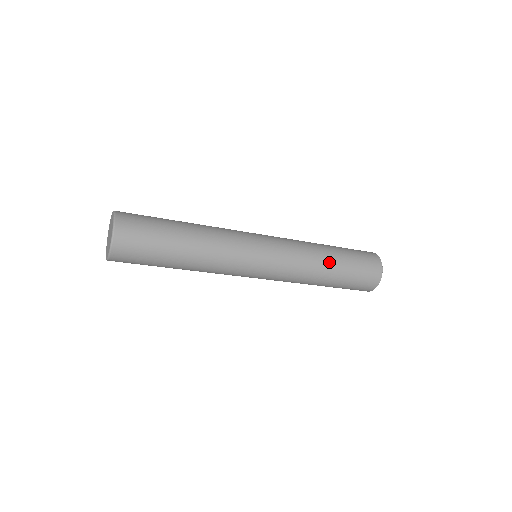
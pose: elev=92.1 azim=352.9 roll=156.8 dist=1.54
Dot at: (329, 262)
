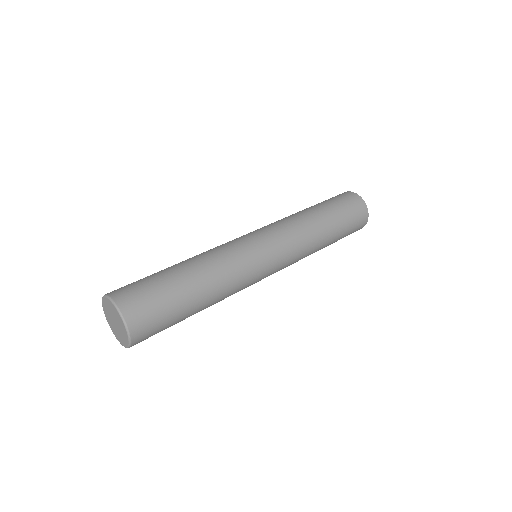
Dot at: (320, 219)
